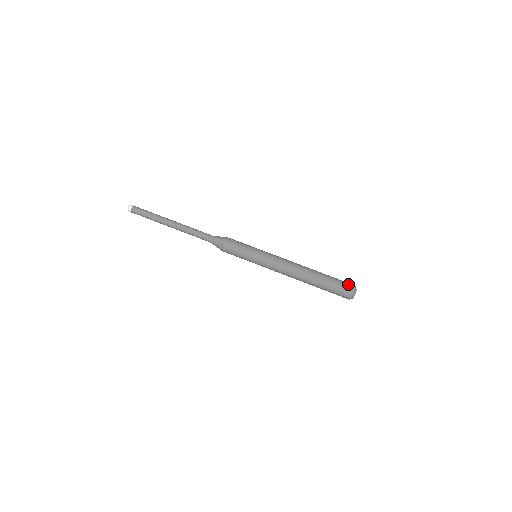
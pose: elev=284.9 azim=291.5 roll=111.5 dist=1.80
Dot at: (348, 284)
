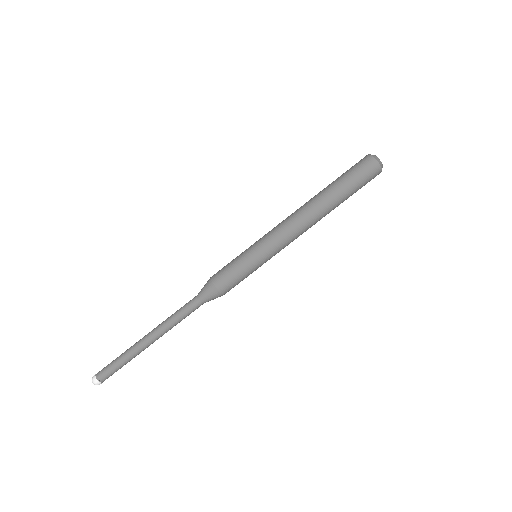
Dot at: (360, 161)
